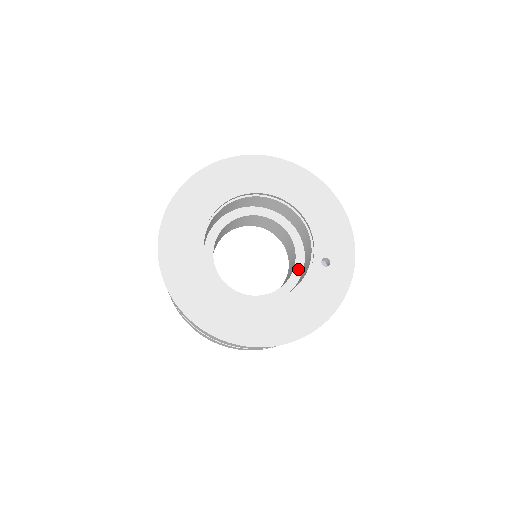
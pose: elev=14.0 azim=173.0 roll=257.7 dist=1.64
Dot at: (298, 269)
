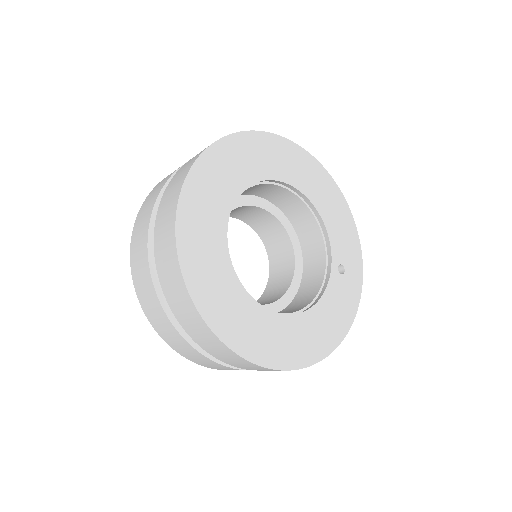
Dot at: (298, 274)
